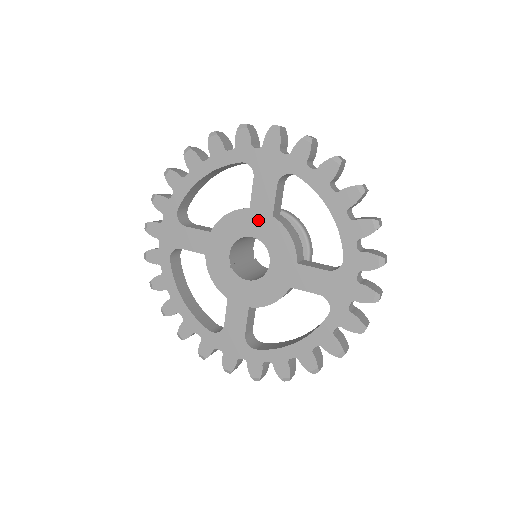
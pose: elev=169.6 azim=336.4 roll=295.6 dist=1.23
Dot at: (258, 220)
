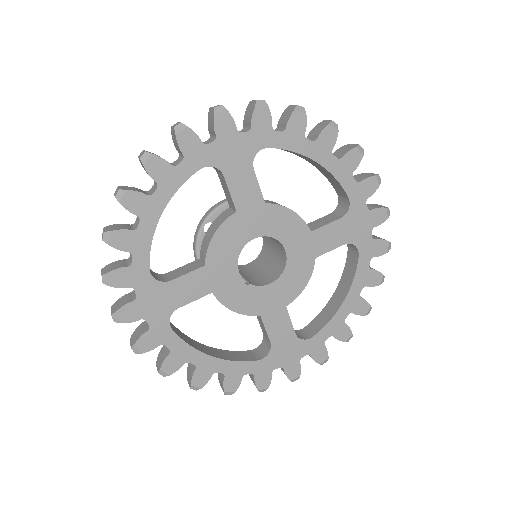
Dot at: (252, 217)
